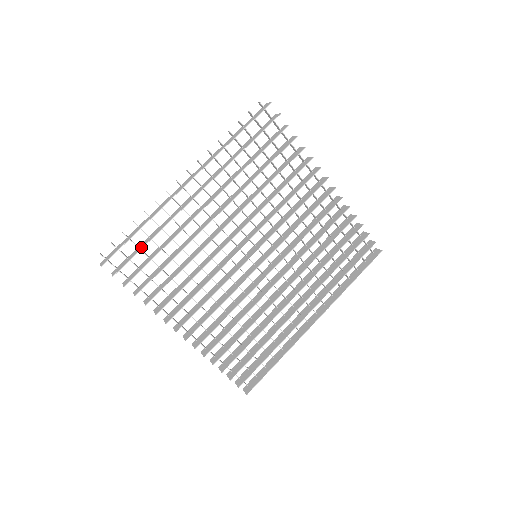
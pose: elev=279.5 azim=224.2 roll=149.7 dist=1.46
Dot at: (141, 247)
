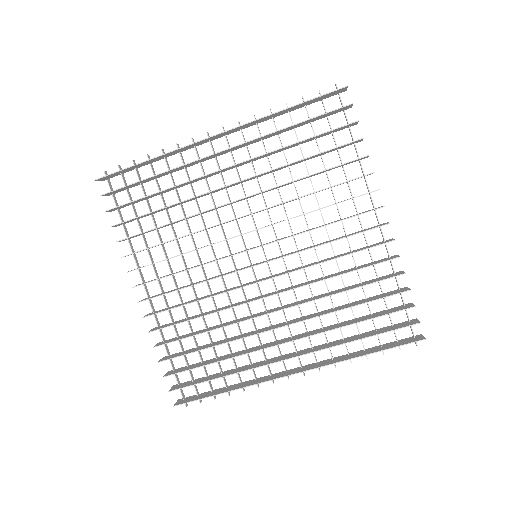
Dot at: (139, 181)
